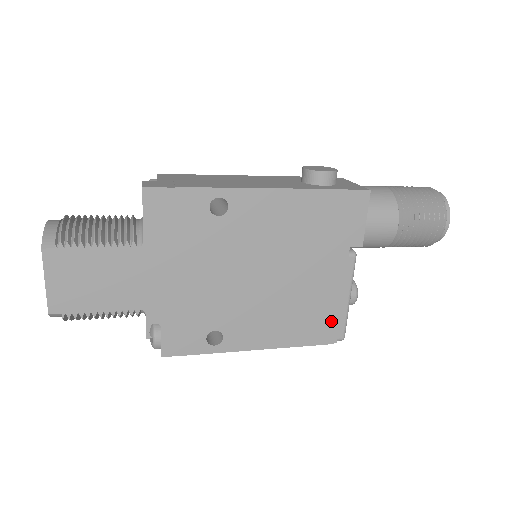
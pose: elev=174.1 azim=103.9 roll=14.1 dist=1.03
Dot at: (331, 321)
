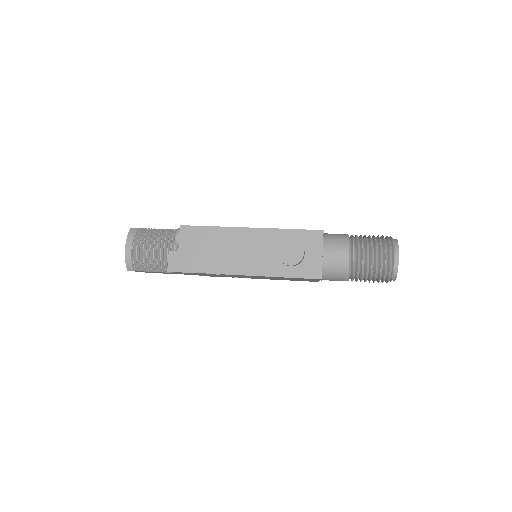
Dot at: occluded
